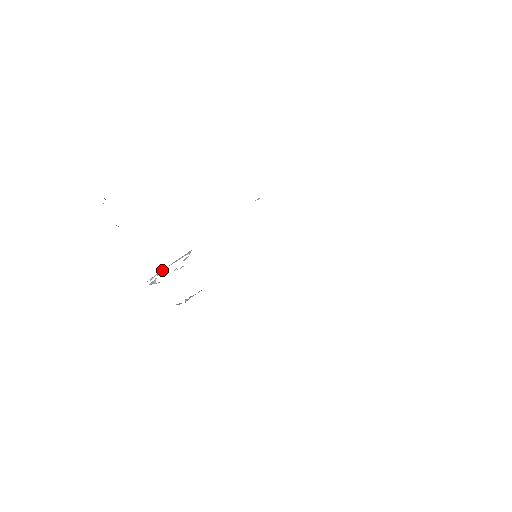
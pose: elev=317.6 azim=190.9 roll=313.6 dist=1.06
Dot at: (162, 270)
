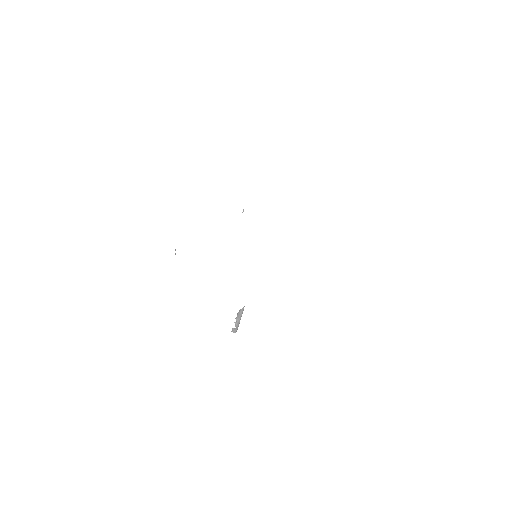
Dot at: occluded
